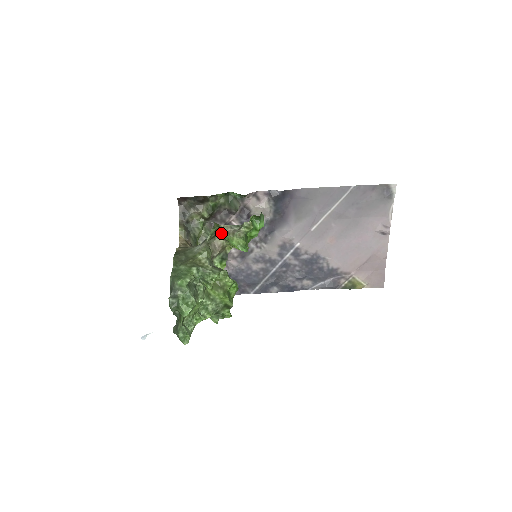
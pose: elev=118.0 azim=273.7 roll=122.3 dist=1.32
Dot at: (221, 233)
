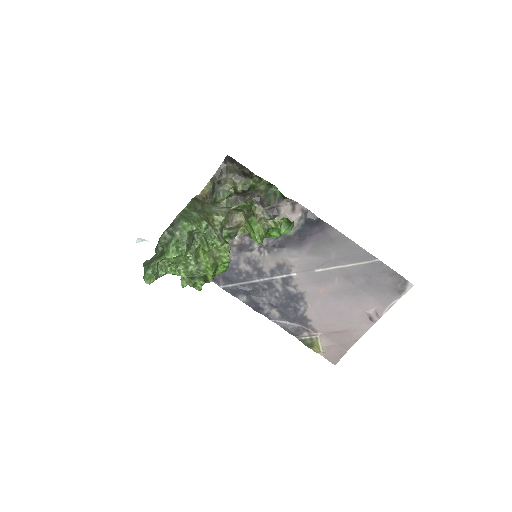
Dot at: (248, 211)
